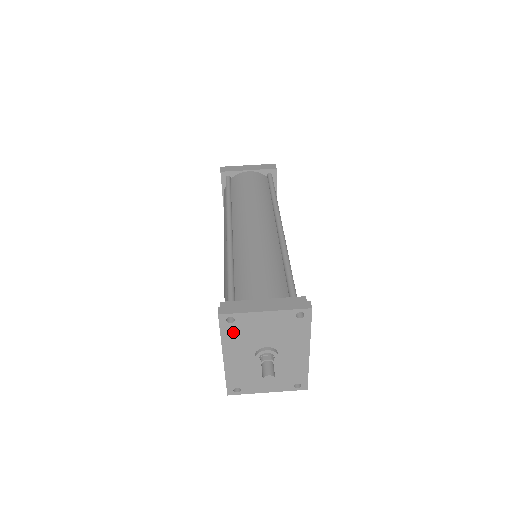
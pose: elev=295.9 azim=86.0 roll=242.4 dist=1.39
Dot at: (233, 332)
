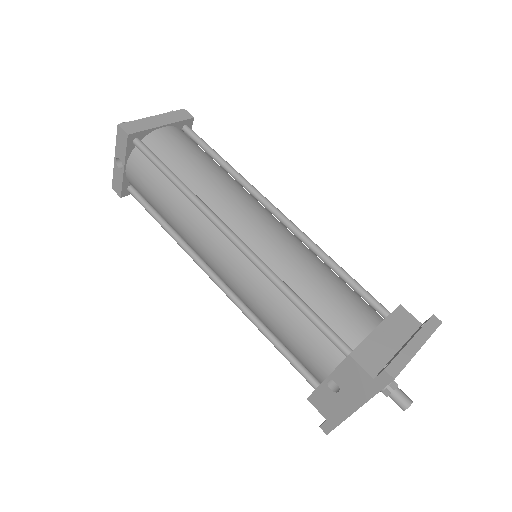
Dot at: occluded
